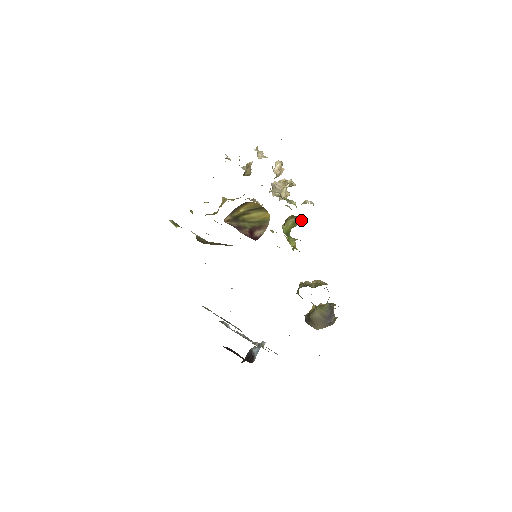
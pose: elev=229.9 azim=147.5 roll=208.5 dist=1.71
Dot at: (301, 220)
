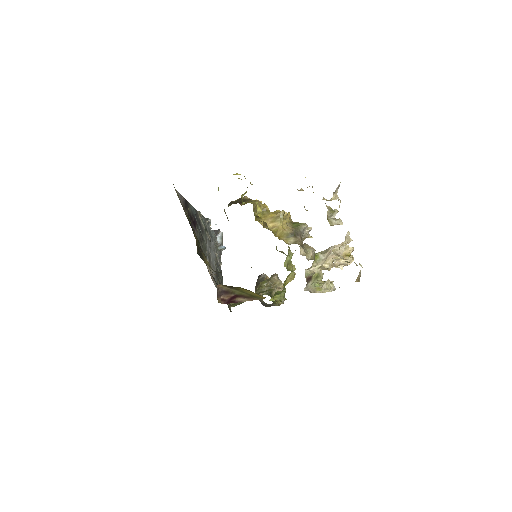
Dot at: occluded
